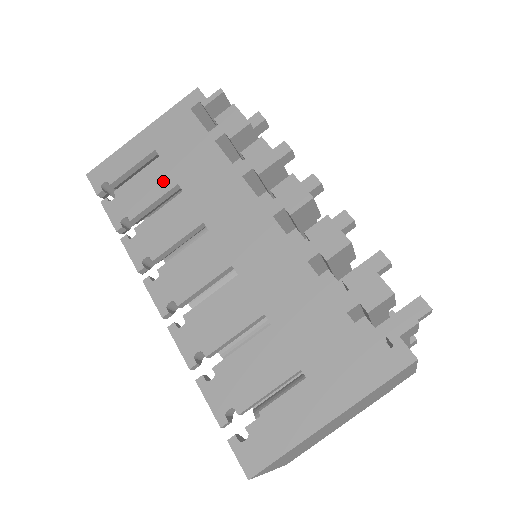
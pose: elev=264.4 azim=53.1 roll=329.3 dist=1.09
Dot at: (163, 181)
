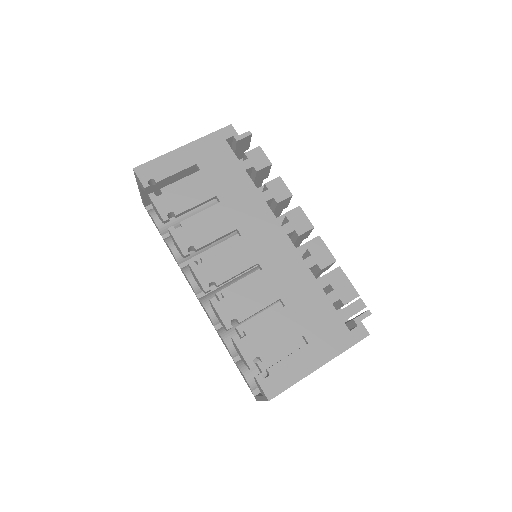
Dot at: (204, 190)
